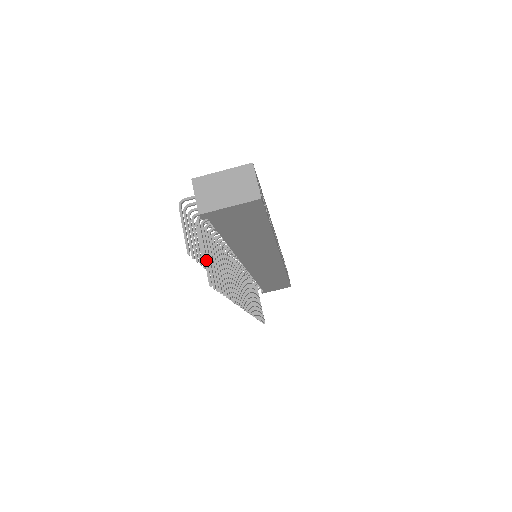
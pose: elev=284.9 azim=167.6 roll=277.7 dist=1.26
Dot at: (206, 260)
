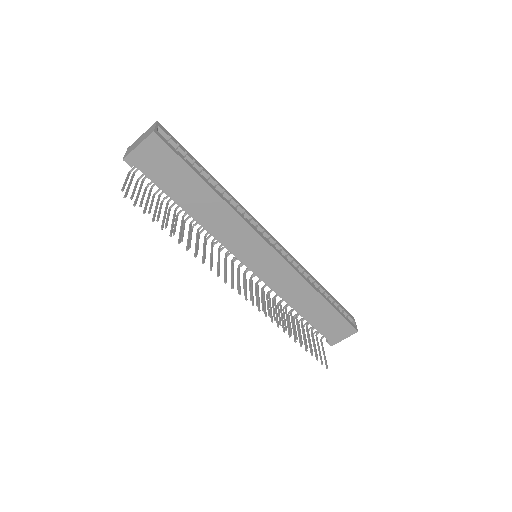
Dot at: (128, 187)
